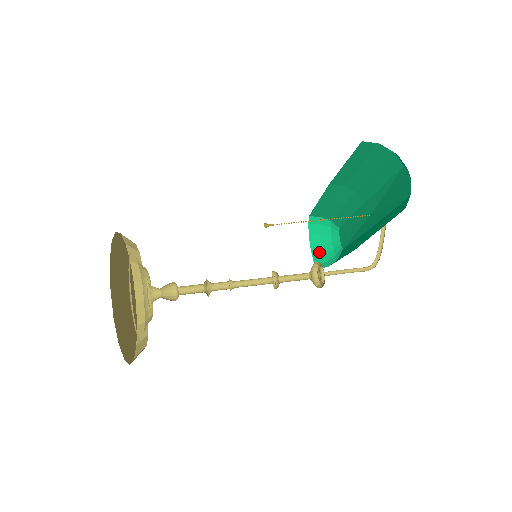
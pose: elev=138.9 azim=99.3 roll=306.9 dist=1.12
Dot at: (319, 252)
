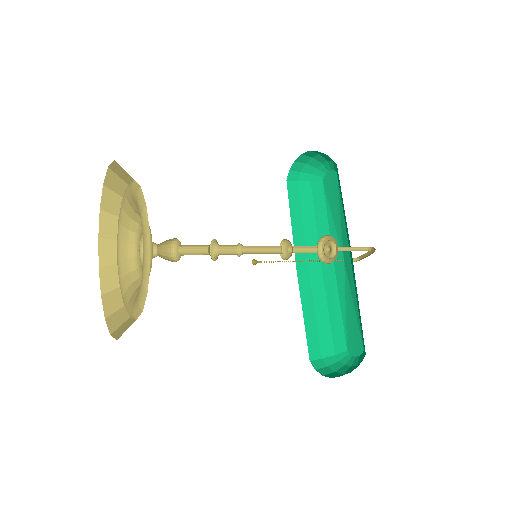
Dot at: occluded
